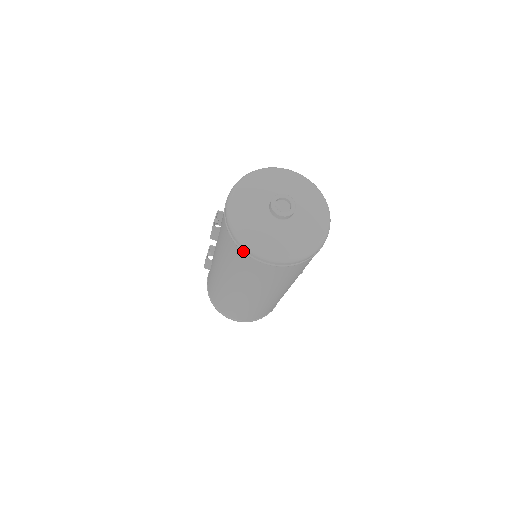
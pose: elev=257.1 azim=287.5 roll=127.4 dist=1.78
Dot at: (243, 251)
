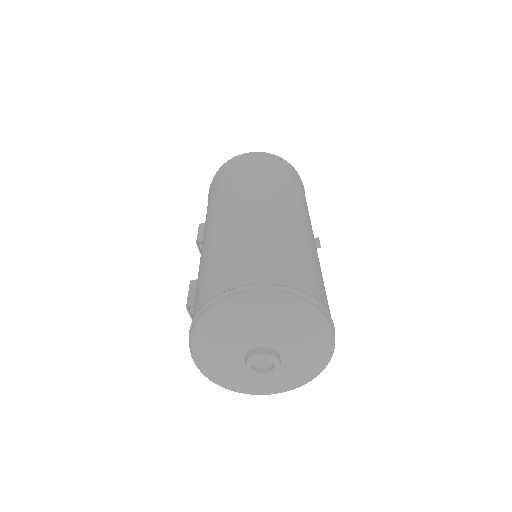
Dot at: occluded
